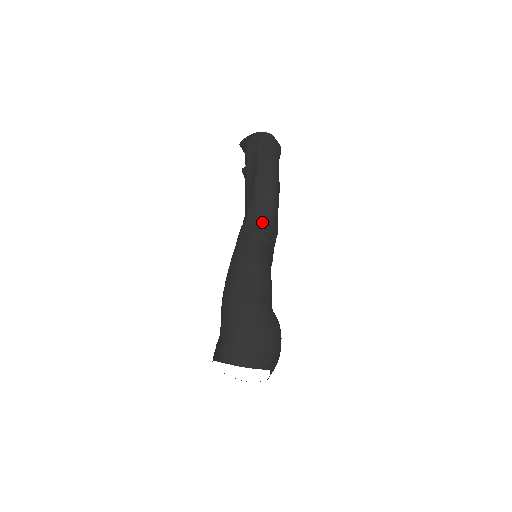
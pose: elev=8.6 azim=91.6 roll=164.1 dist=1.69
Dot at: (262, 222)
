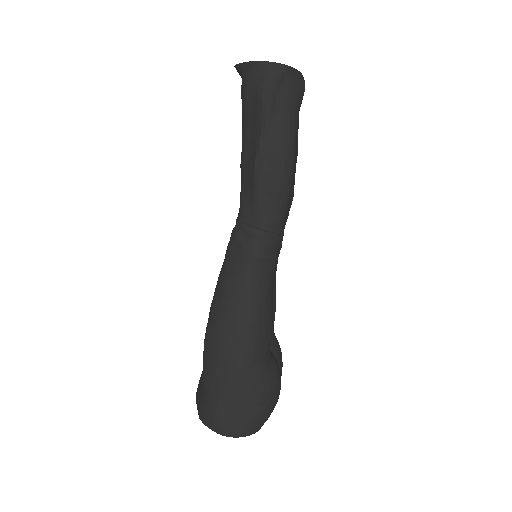
Dot at: (263, 234)
